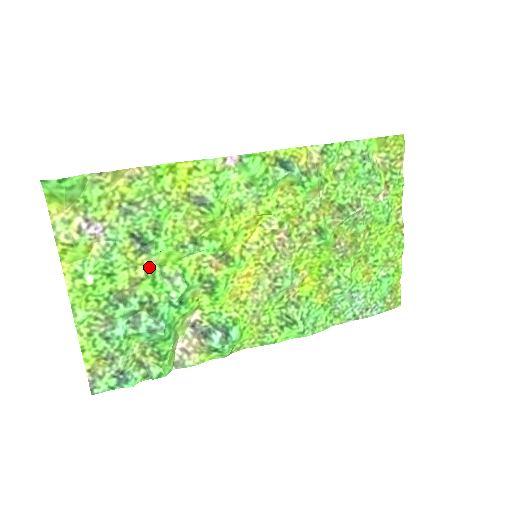
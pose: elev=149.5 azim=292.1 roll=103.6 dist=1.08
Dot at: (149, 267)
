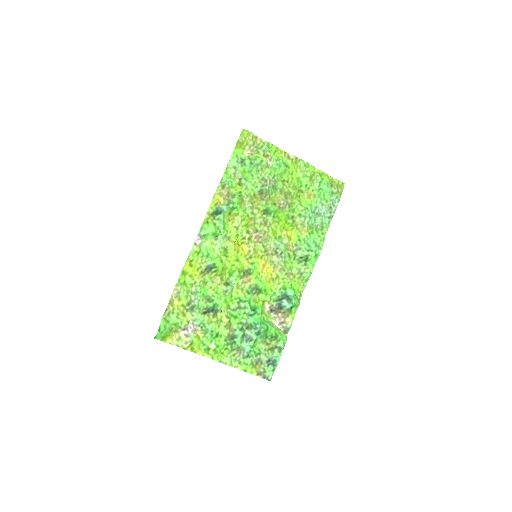
Dot at: (225, 314)
